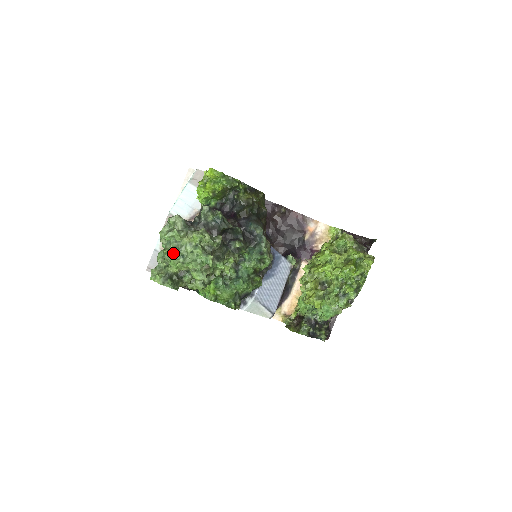
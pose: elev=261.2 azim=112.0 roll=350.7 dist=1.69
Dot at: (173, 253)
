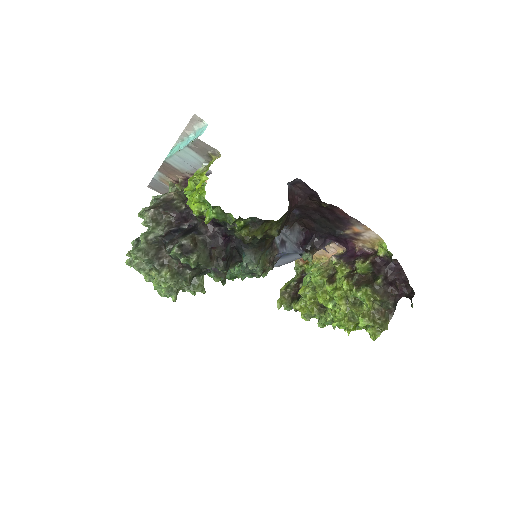
Dot at: occluded
